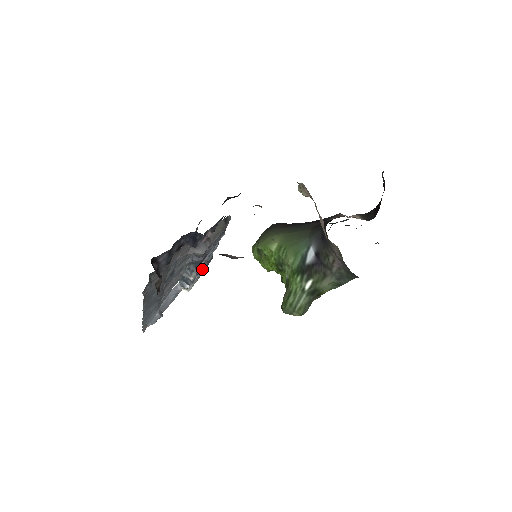
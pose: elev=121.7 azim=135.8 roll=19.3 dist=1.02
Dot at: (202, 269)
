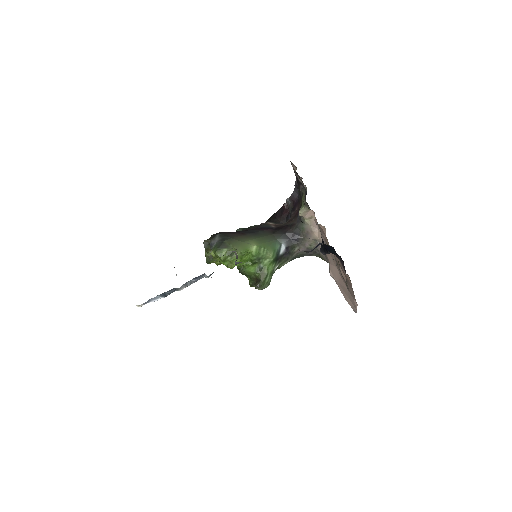
Dot at: occluded
